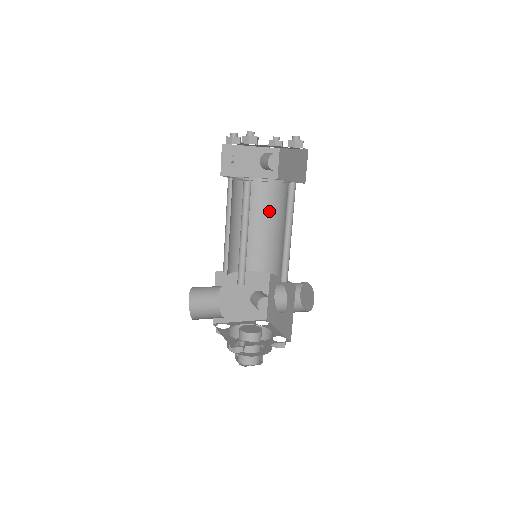
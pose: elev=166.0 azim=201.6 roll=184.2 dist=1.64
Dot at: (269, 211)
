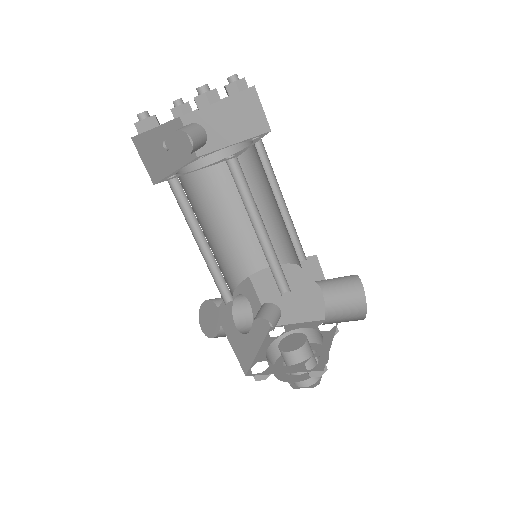
Dot at: (267, 185)
